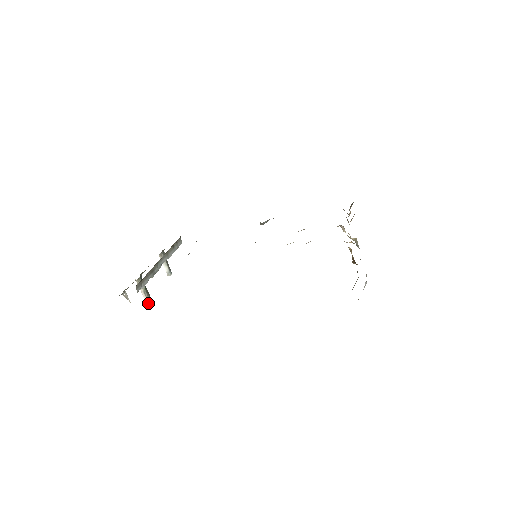
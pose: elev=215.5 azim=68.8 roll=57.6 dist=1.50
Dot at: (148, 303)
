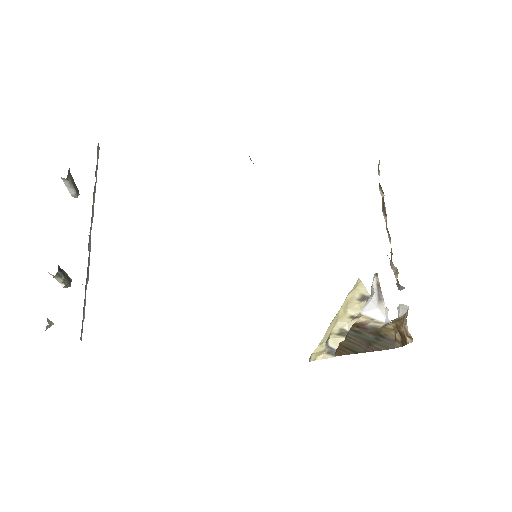
Dot at: (67, 287)
